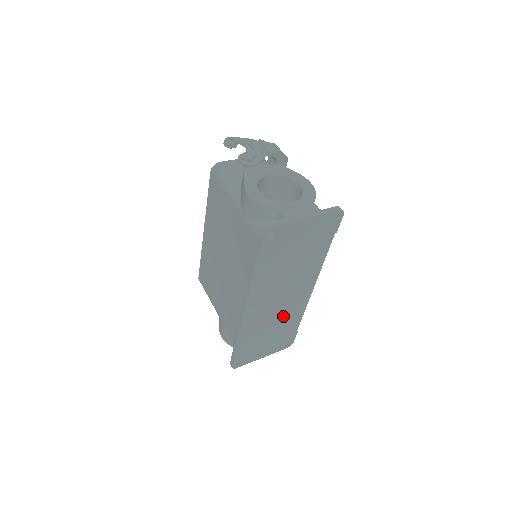
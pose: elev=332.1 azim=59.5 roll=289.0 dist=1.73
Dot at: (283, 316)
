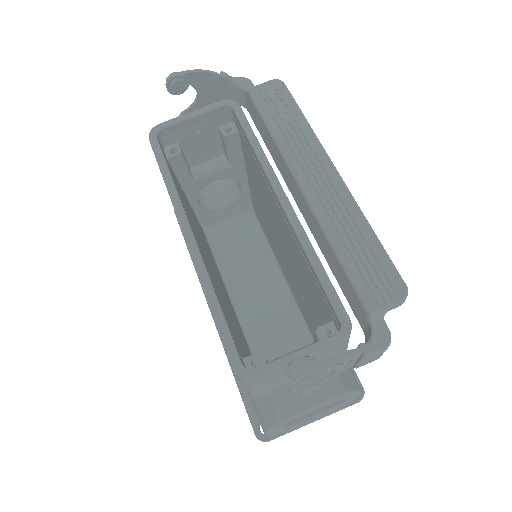
Dot at: (256, 250)
